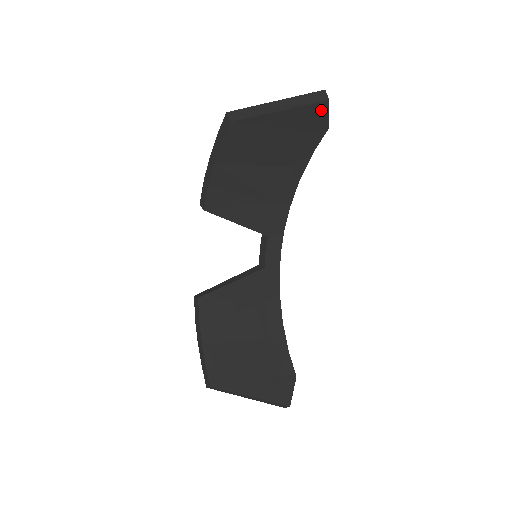
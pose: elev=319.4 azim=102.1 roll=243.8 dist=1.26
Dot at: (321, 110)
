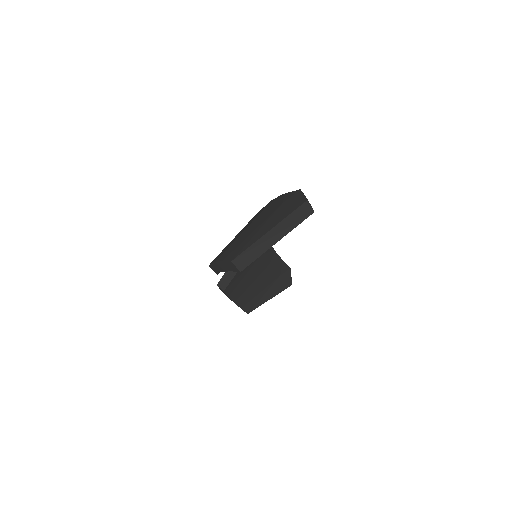
Dot at: occluded
